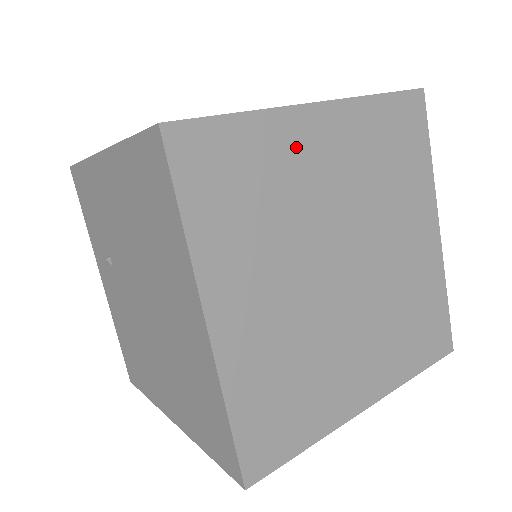
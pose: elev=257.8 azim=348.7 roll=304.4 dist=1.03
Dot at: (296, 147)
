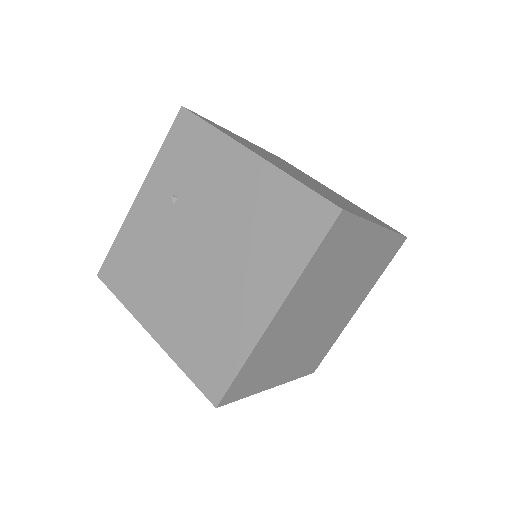
Dot at: (360, 244)
